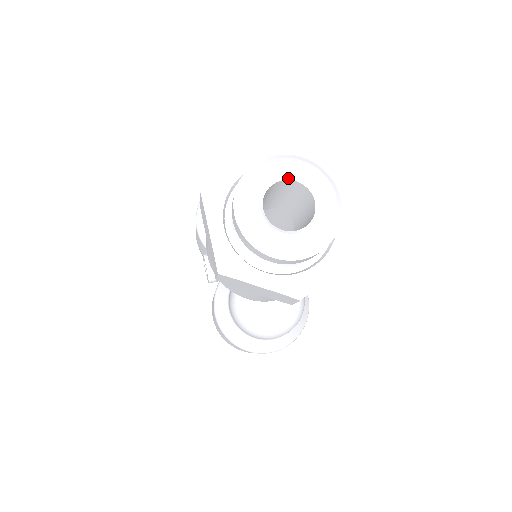
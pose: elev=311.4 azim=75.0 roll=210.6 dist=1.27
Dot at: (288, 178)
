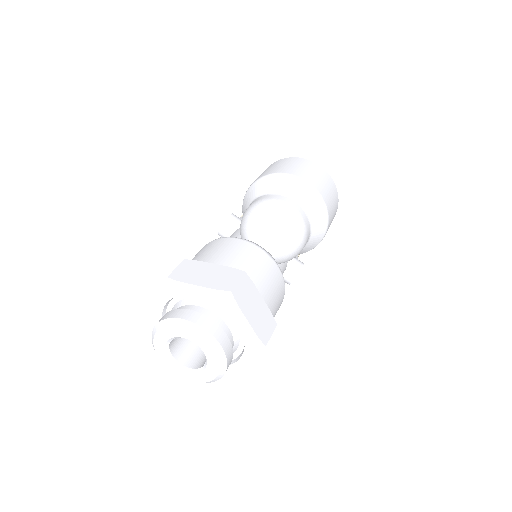
Dot at: (198, 345)
